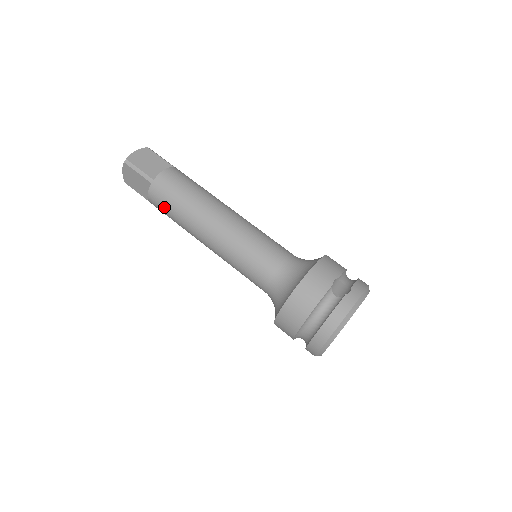
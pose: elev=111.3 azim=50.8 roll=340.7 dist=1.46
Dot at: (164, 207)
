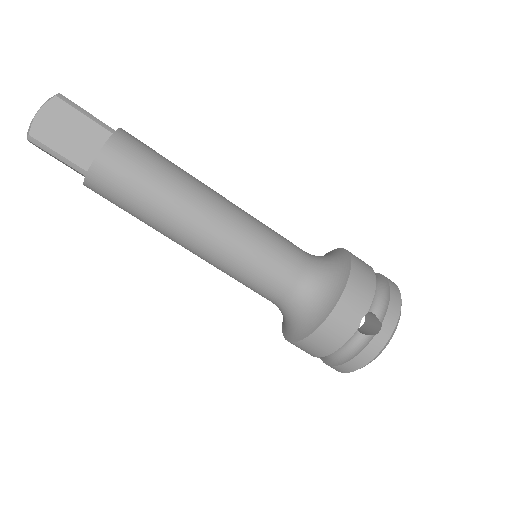
Dot at: (115, 204)
